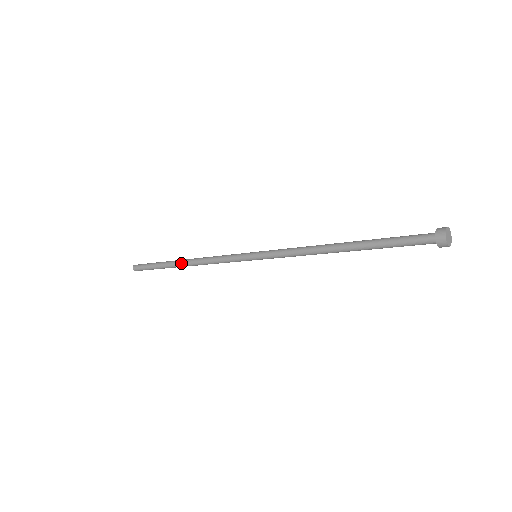
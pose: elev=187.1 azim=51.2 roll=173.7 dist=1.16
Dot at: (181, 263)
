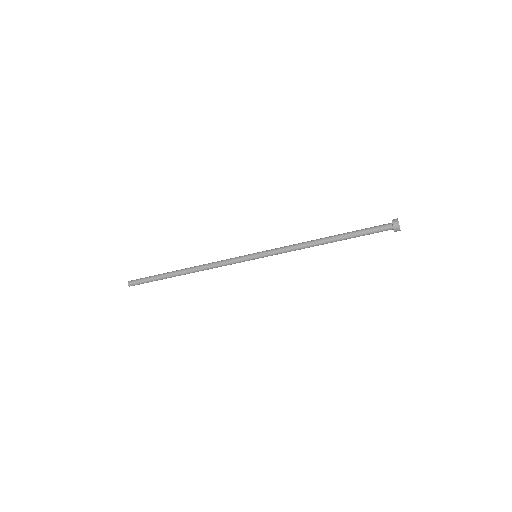
Dot at: (183, 271)
